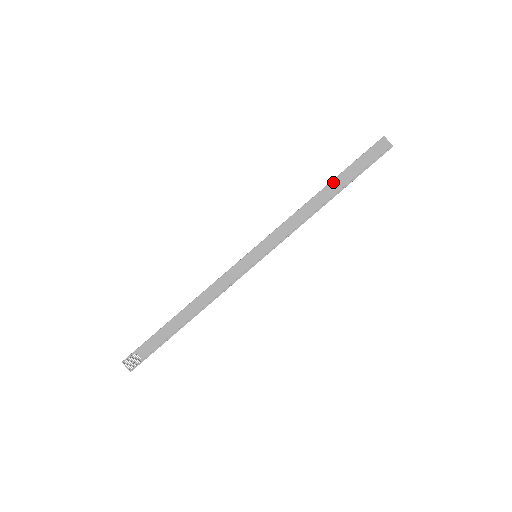
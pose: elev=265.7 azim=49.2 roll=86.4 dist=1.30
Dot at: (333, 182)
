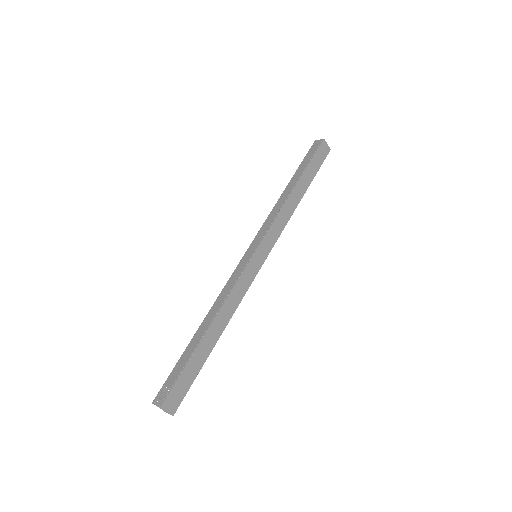
Dot at: (292, 179)
